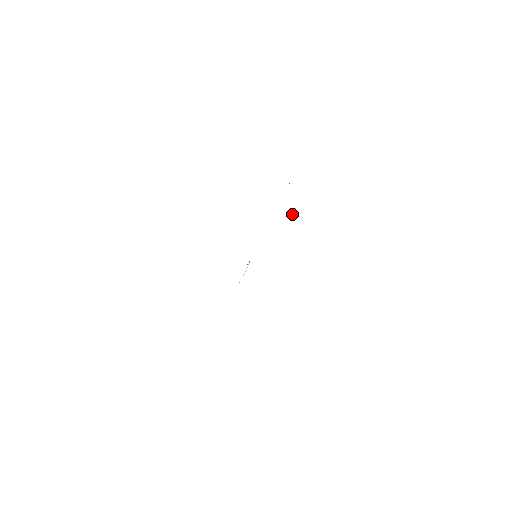
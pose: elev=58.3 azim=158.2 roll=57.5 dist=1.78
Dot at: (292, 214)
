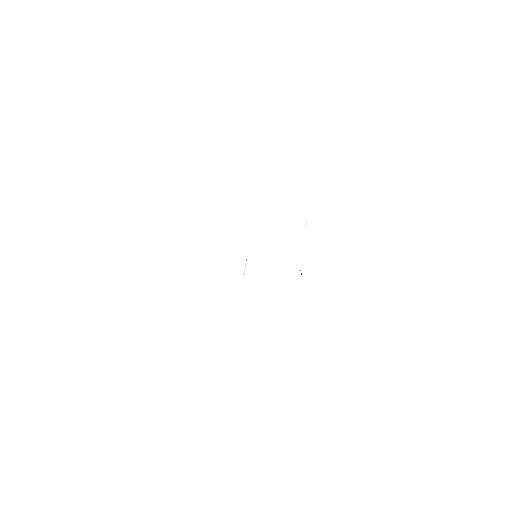
Dot at: (306, 222)
